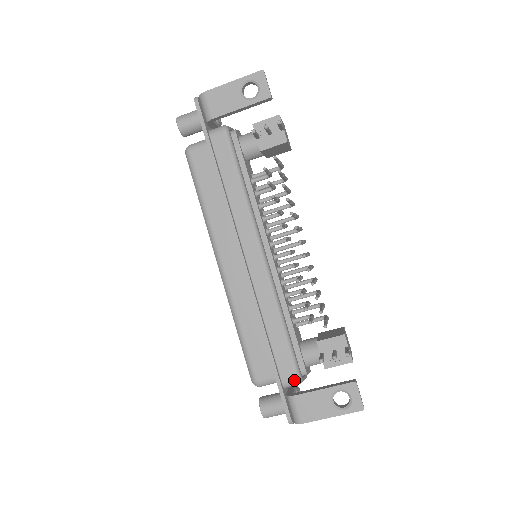
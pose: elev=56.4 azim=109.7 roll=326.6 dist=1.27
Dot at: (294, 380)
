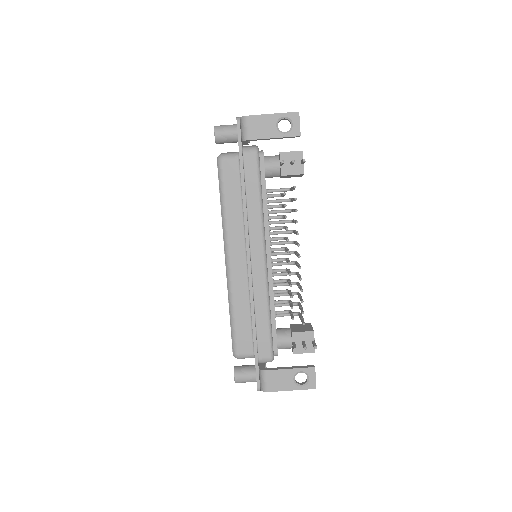
Dot at: (268, 359)
